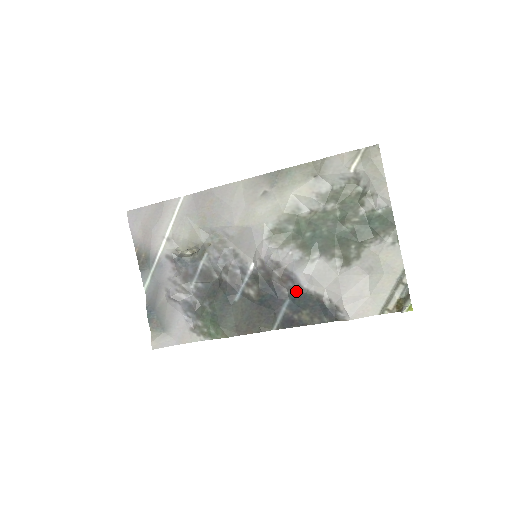
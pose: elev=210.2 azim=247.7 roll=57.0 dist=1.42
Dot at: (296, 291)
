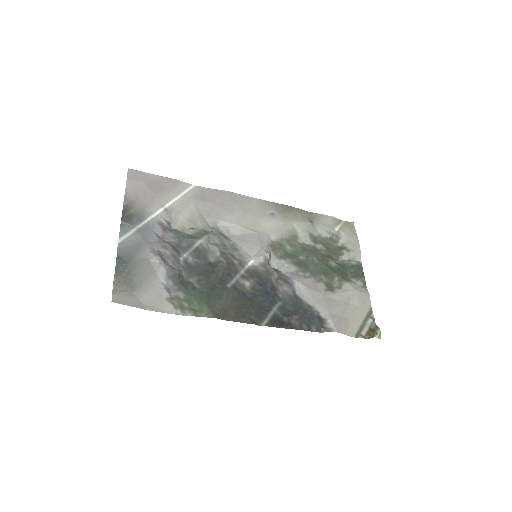
Dot at: (290, 296)
